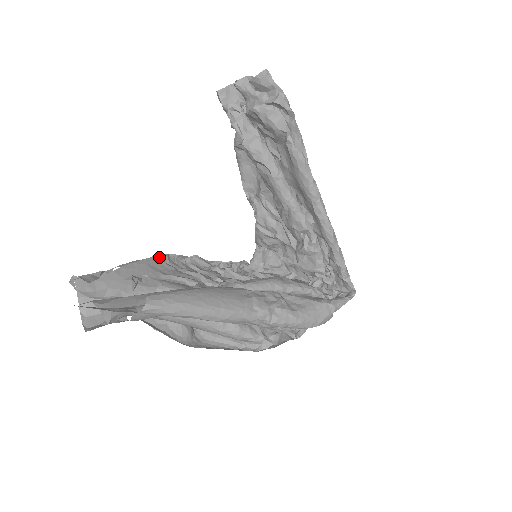
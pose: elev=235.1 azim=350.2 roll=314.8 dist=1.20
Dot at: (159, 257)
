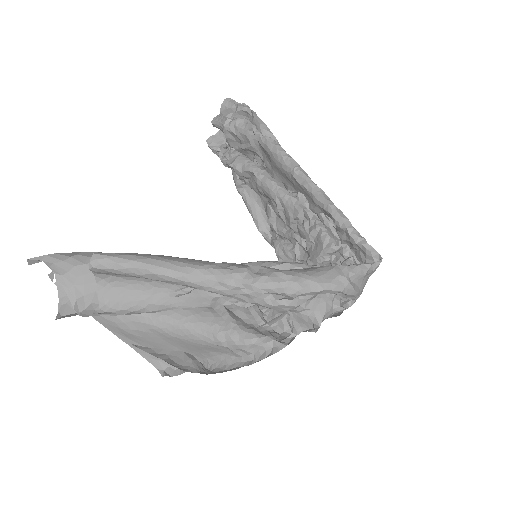
Dot at: occluded
